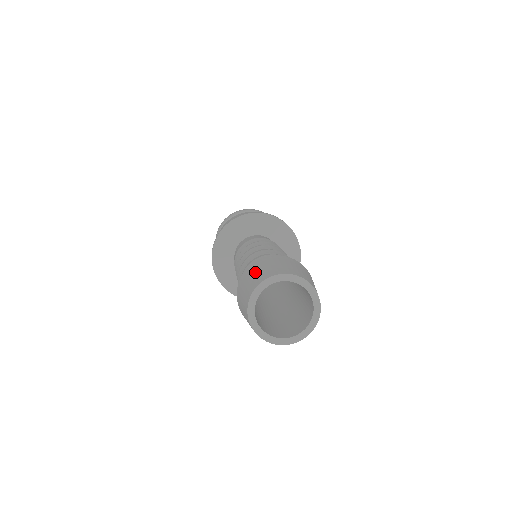
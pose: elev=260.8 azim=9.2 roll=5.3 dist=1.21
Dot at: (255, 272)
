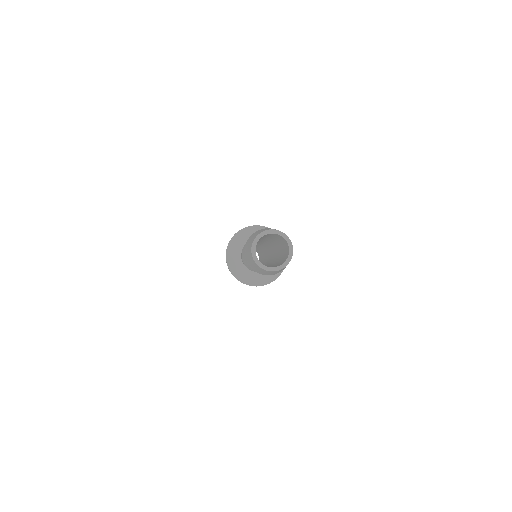
Dot at: (250, 239)
